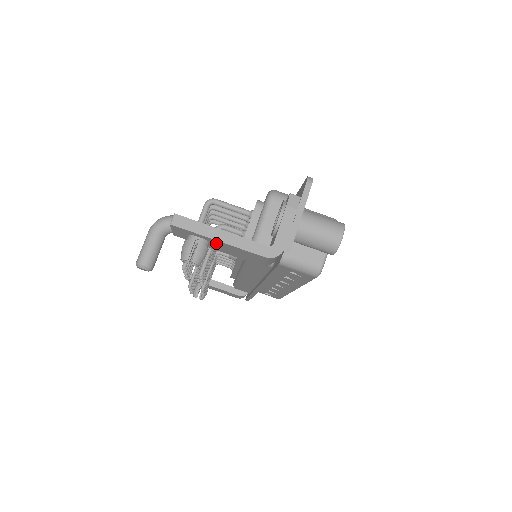
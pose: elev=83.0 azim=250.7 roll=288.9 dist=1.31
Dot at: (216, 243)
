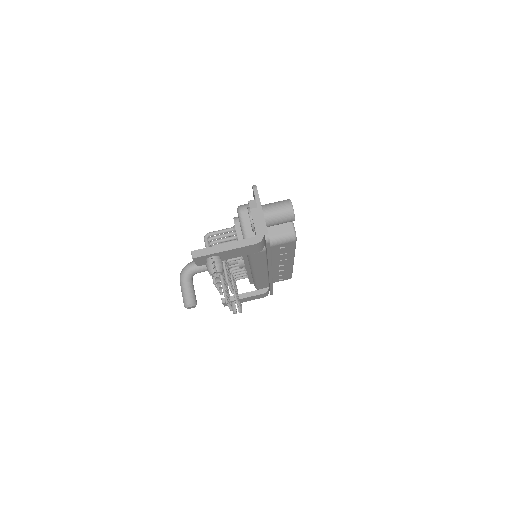
Dot at: (224, 254)
